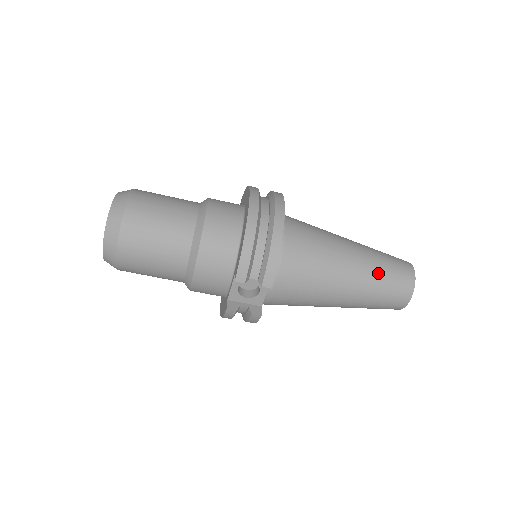
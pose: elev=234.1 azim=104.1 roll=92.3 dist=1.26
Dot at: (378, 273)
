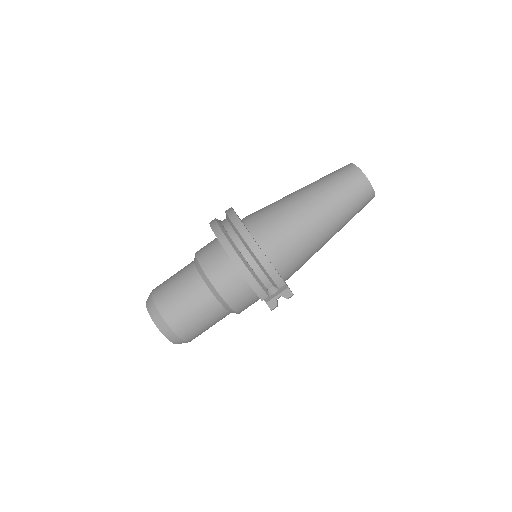
Dot at: (339, 201)
